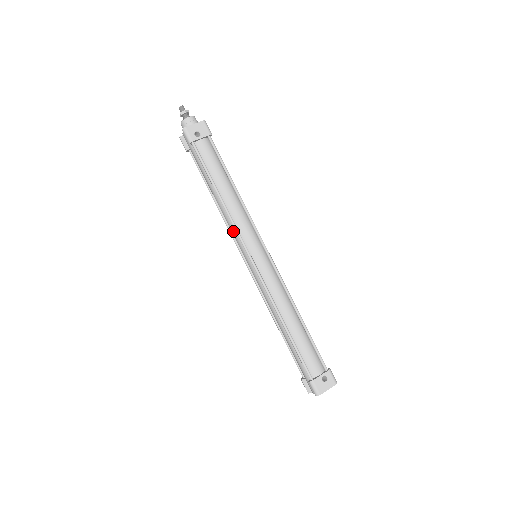
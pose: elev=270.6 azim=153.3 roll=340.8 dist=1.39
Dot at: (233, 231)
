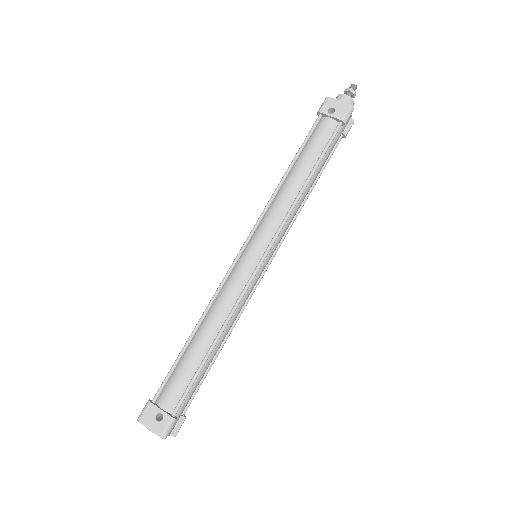
Dot at: (264, 215)
